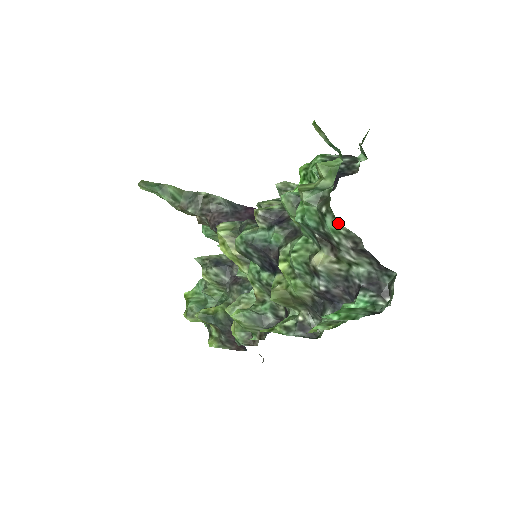
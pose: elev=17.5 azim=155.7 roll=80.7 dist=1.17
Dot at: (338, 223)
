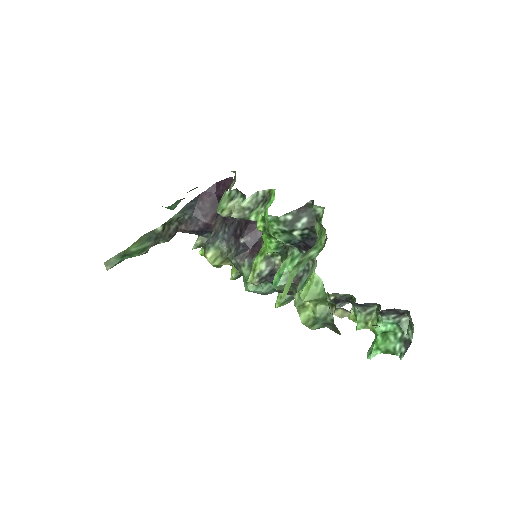
Dot at: occluded
